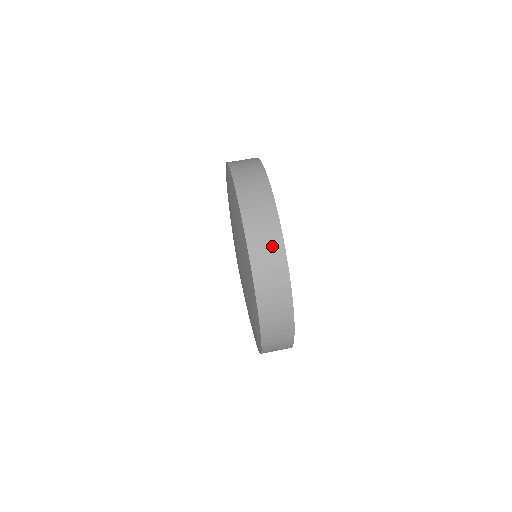
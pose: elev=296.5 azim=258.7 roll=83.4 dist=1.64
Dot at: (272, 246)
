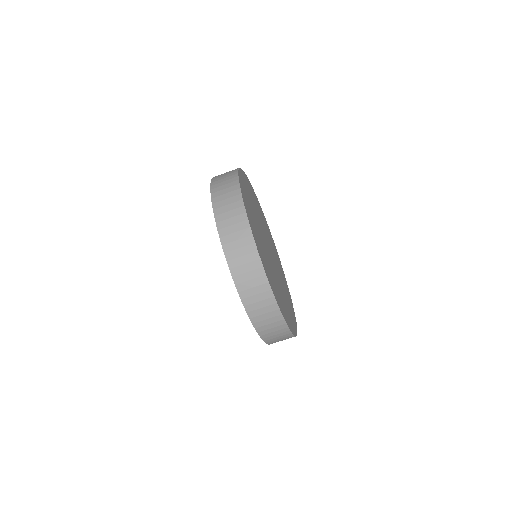
Dot at: (275, 325)
